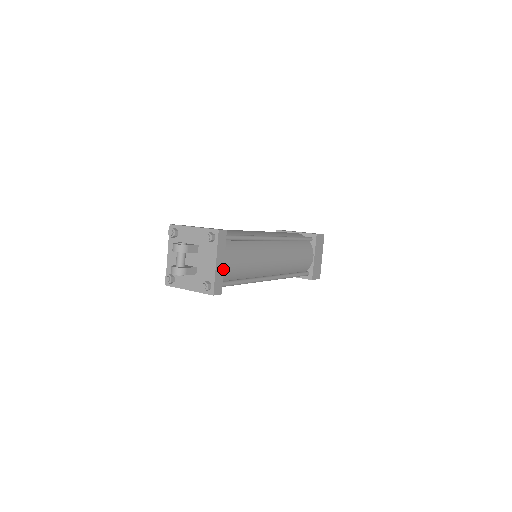
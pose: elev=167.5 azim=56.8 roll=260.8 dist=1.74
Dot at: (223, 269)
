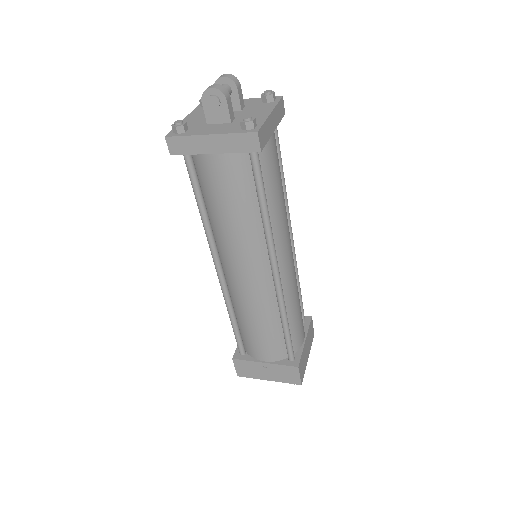
Dot at: (271, 135)
